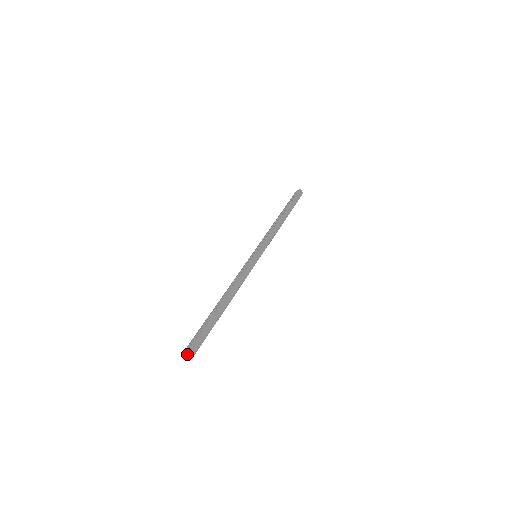
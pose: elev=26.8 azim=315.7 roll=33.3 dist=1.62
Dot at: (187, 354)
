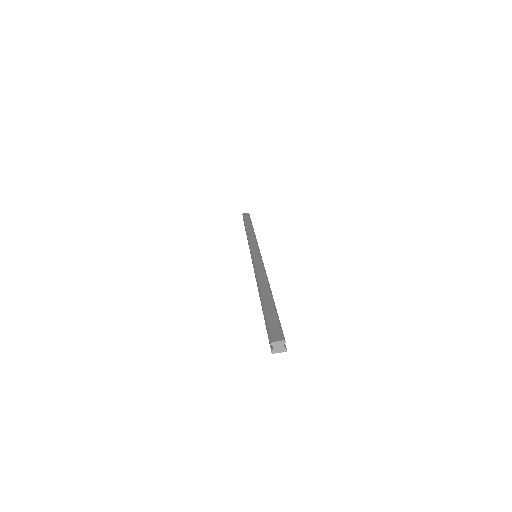
Dot at: (273, 343)
